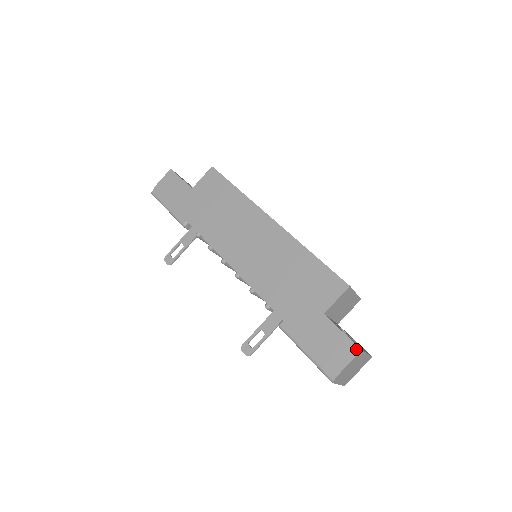
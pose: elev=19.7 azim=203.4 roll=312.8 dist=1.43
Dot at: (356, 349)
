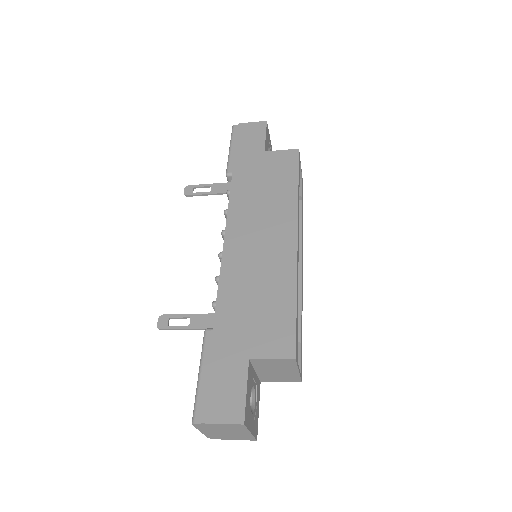
Dot at: (240, 418)
